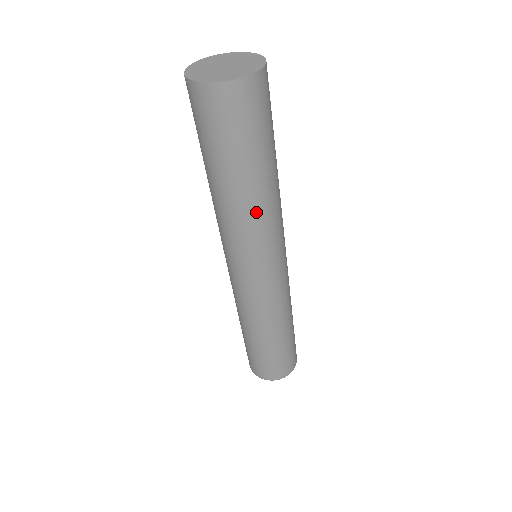
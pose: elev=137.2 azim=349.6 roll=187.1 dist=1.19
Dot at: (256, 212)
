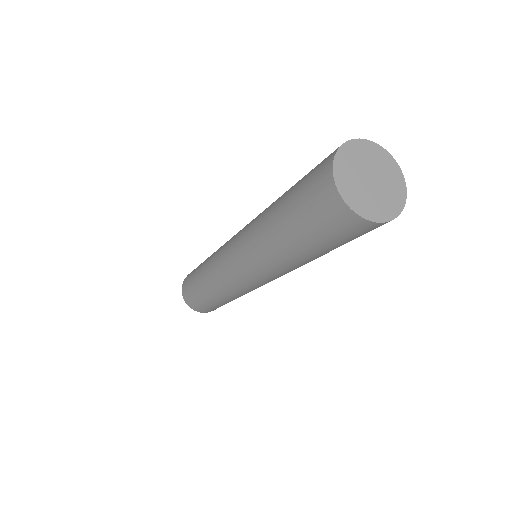
Dot at: occluded
